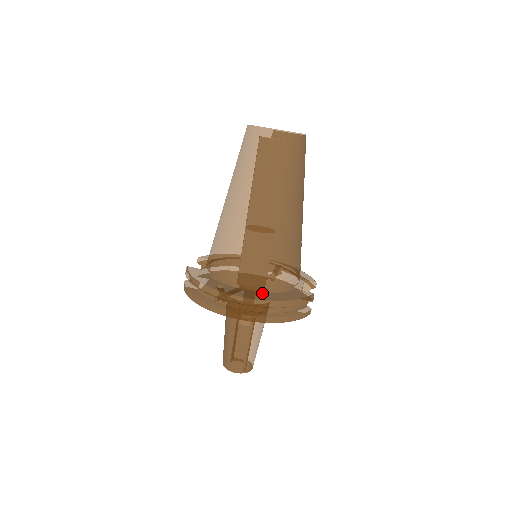
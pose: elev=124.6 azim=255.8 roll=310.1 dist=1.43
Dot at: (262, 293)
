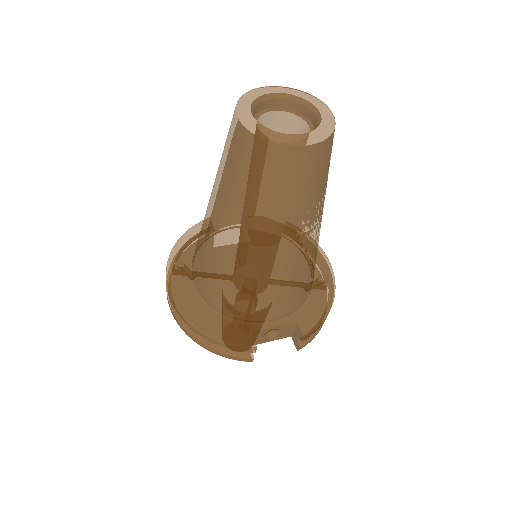
Dot at: (200, 302)
